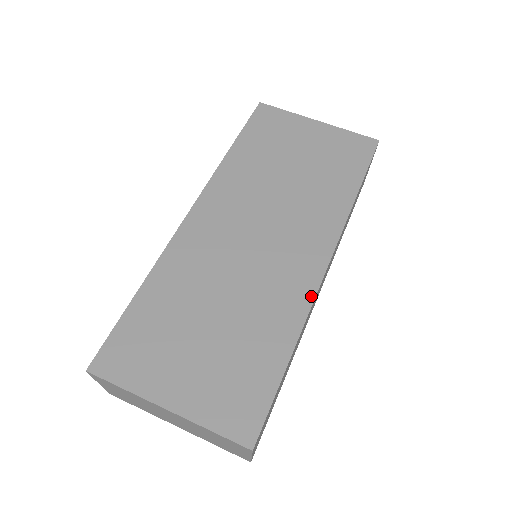
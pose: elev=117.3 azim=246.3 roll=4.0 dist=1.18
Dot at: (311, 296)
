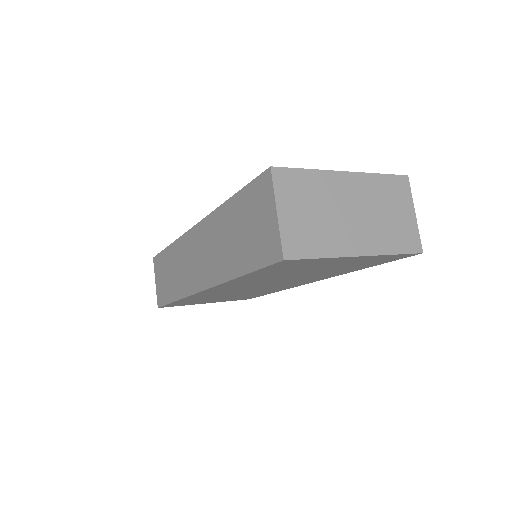
Dot at: occluded
